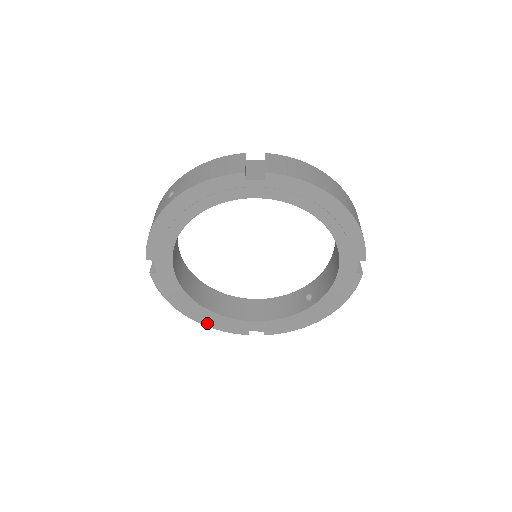
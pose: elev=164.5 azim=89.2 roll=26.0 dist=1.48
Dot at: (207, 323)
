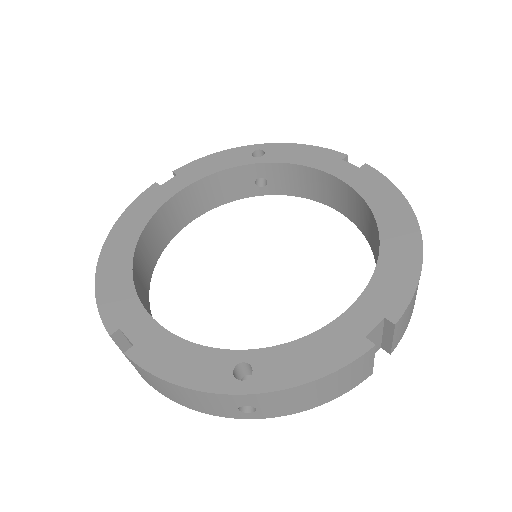
Dot at: occluded
